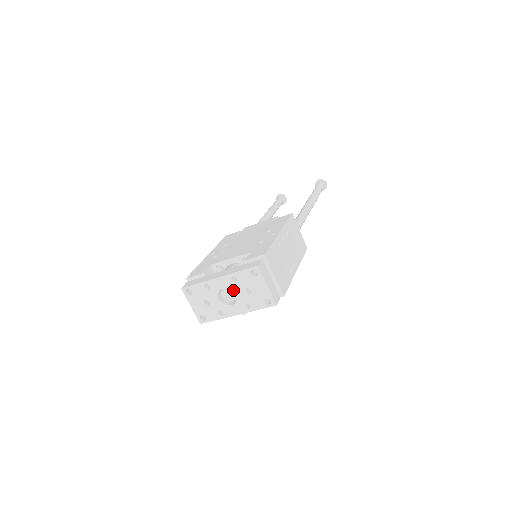
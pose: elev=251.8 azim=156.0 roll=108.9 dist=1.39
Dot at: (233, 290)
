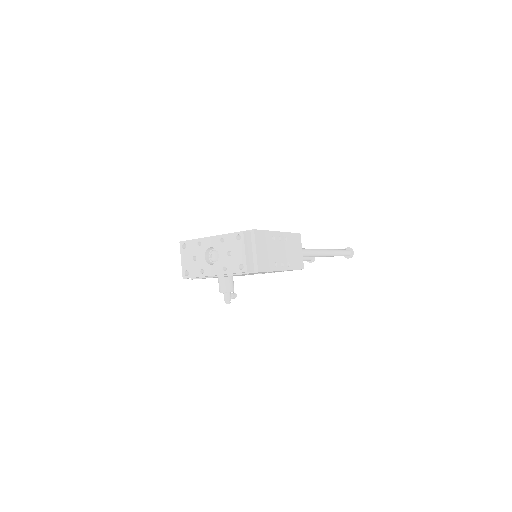
Dot at: (218, 250)
